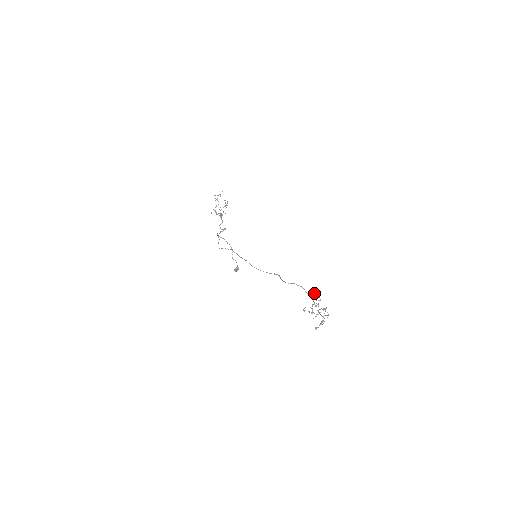
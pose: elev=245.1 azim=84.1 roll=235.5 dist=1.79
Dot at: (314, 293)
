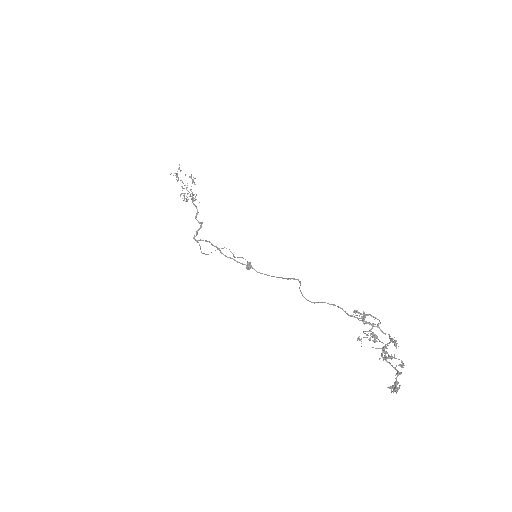
Dot at: (362, 319)
